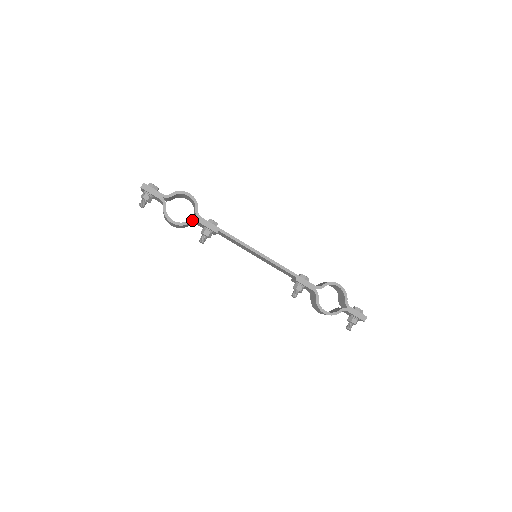
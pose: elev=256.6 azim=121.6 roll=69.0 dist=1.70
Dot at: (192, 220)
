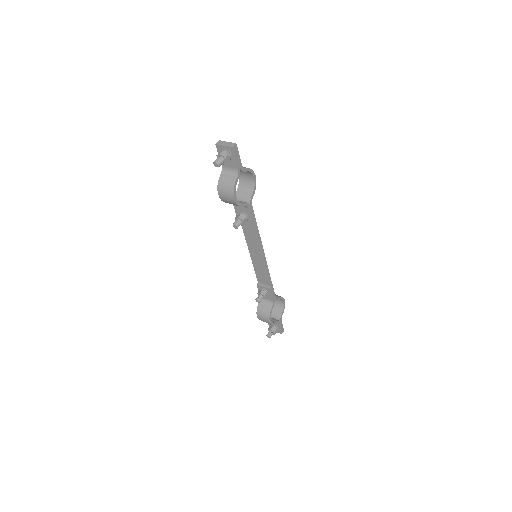
Dot at: (246, 204)
